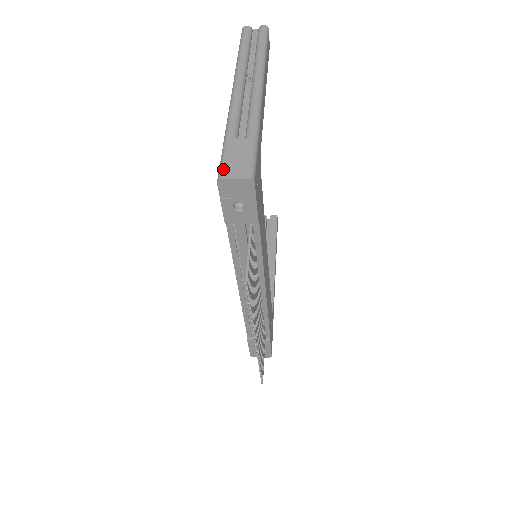
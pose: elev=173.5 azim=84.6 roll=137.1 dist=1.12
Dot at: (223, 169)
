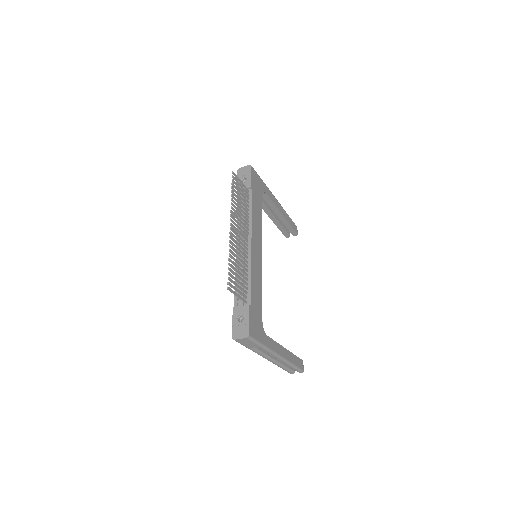
Dot at: occluded
